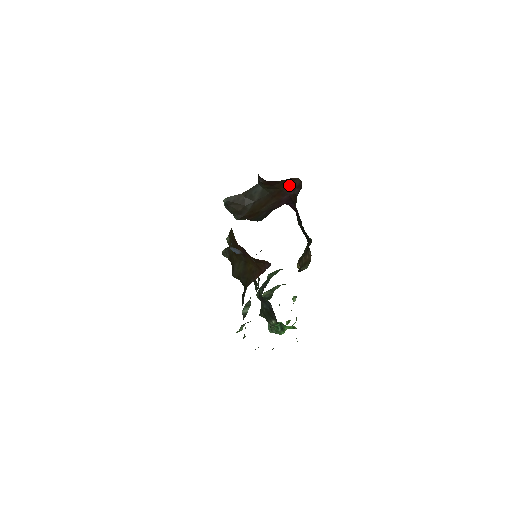
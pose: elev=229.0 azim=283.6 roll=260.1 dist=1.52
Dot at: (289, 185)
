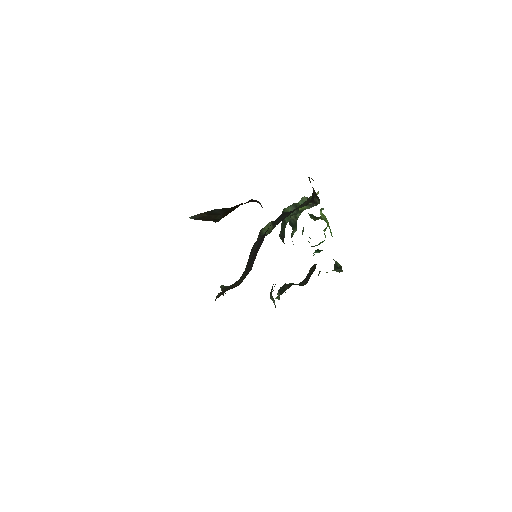
Dot at: occluded
